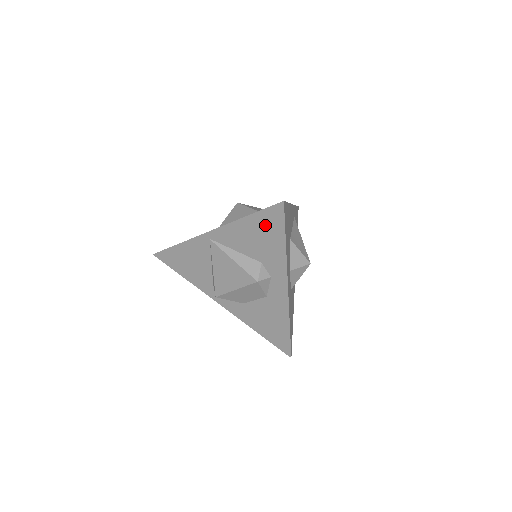
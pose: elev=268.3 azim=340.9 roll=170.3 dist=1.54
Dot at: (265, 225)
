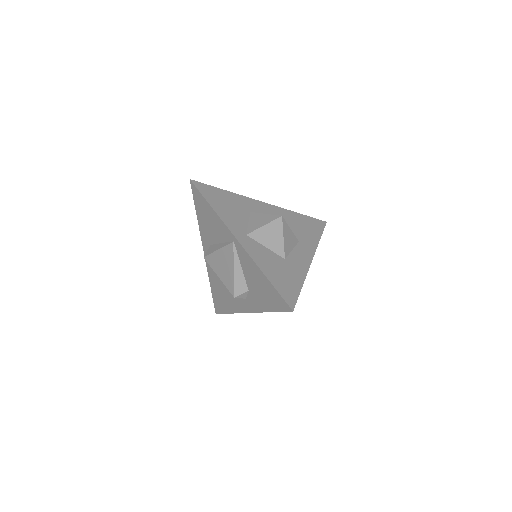
Dot at: (271, 294)
